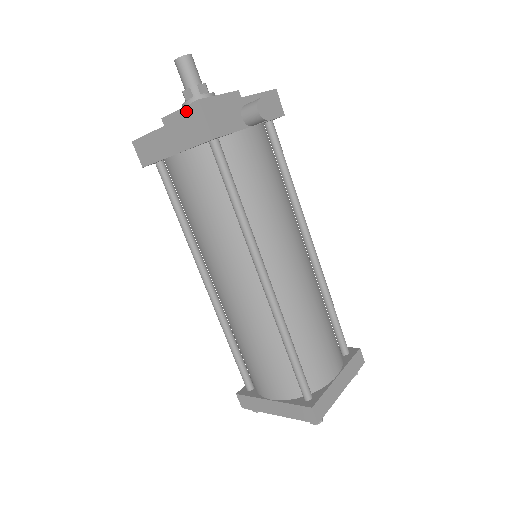
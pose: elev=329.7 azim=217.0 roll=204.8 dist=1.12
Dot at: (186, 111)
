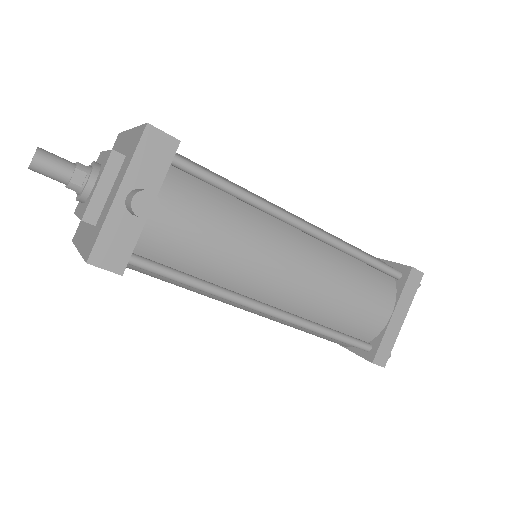
Dot at: occluded
